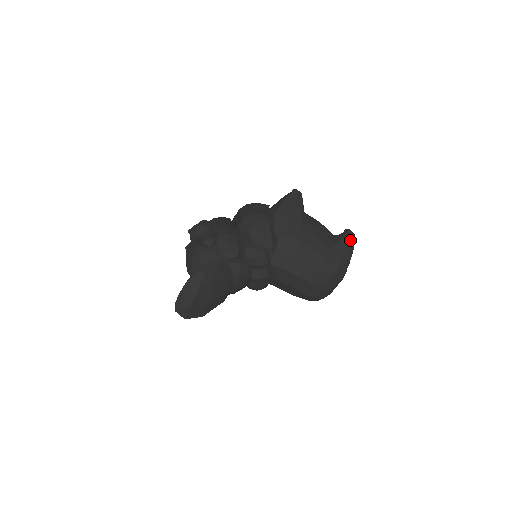
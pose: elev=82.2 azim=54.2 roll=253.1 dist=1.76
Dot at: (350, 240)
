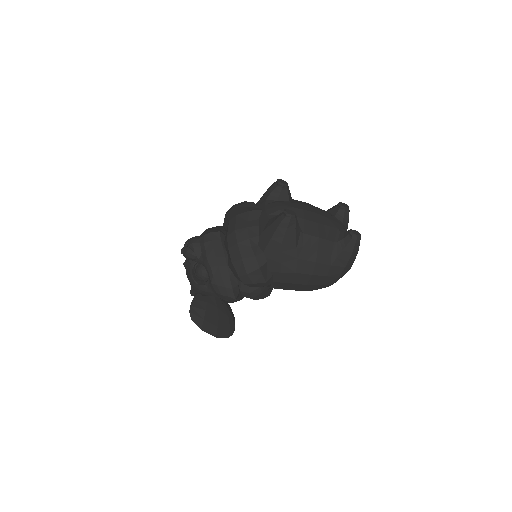
Dot at: (354, 247)
